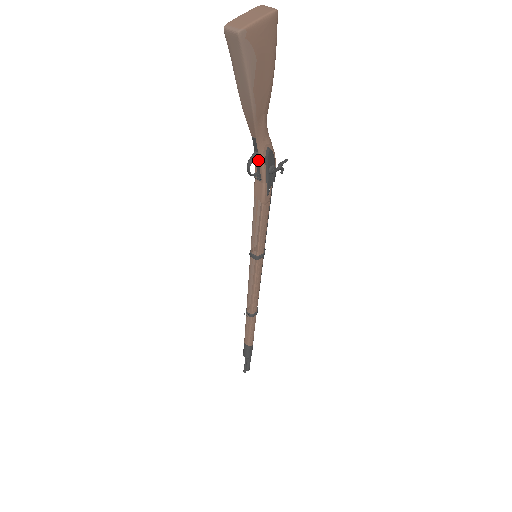
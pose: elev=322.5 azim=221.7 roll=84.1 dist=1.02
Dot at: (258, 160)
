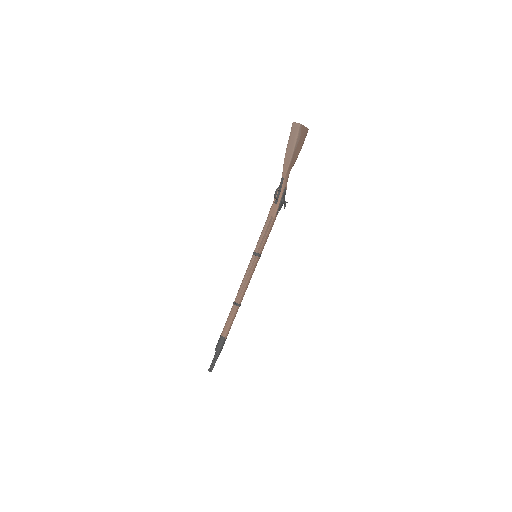
Dot at: (280, 191)
